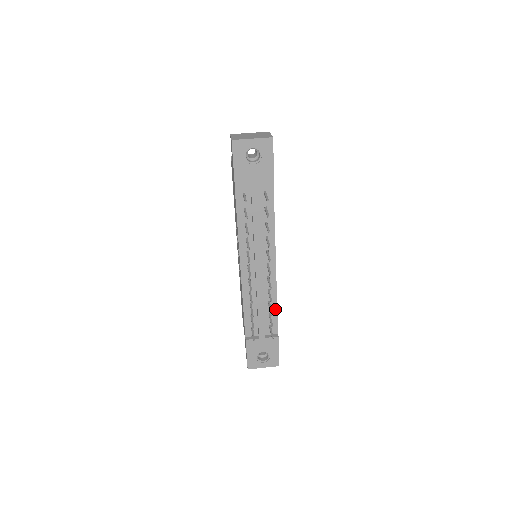
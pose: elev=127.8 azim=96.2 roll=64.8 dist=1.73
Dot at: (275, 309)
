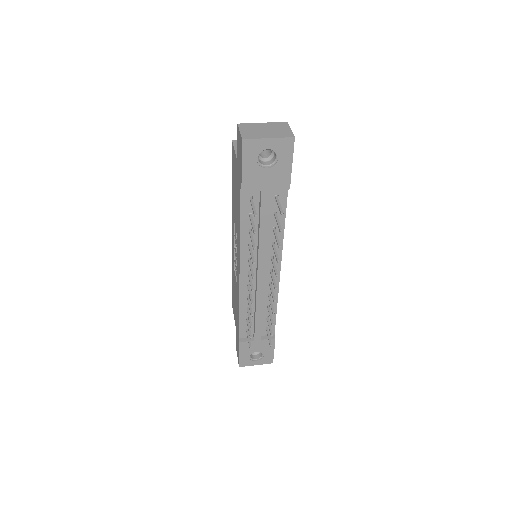
Dot at: occluded
